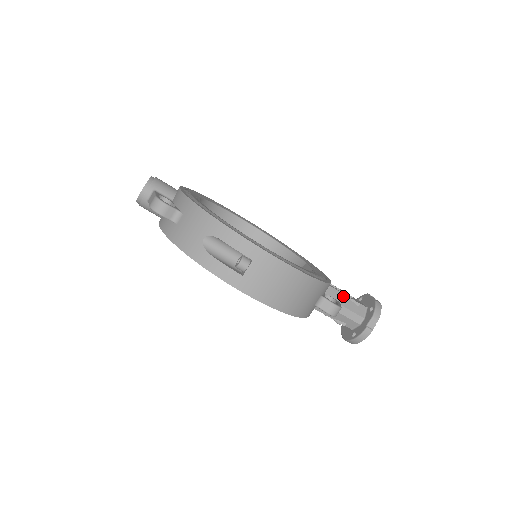
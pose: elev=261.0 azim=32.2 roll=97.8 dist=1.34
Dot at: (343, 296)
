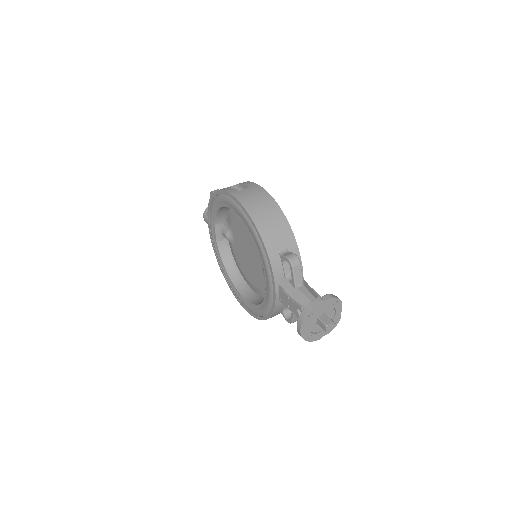
Dot at: (309, 287)
